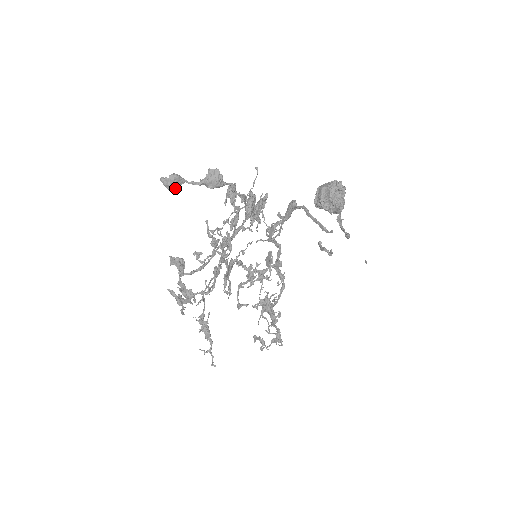
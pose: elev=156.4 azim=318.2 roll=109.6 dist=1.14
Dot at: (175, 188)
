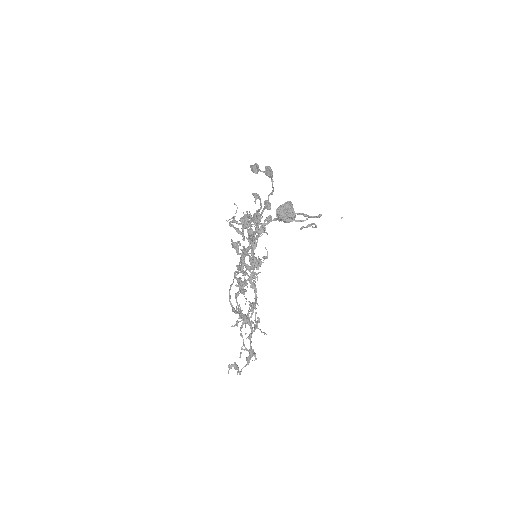
Dot at: (257, 172)
